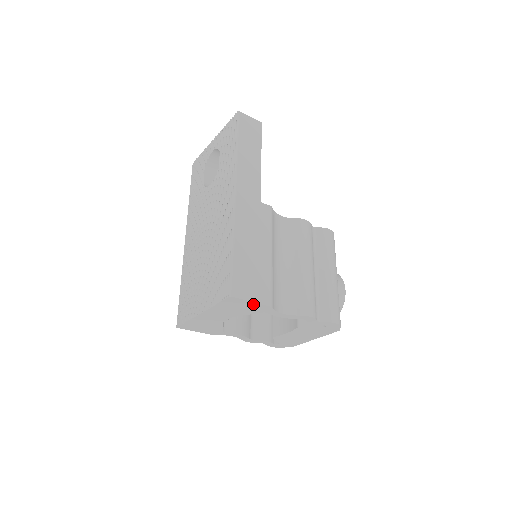
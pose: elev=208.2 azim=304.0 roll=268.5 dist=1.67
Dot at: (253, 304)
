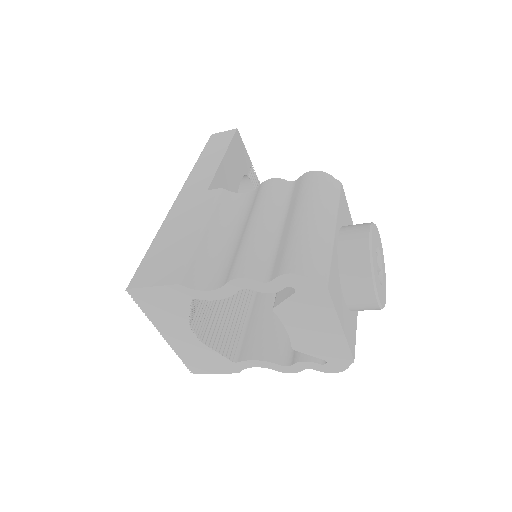
Dot at: (160, 290)
